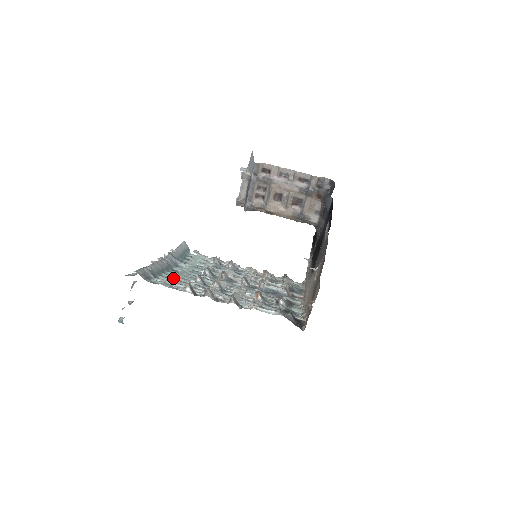
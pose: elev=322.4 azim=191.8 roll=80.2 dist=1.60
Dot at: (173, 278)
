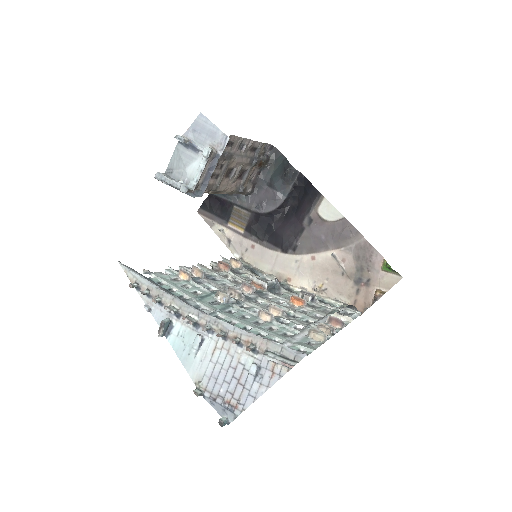
Dot at: (267, 331)
